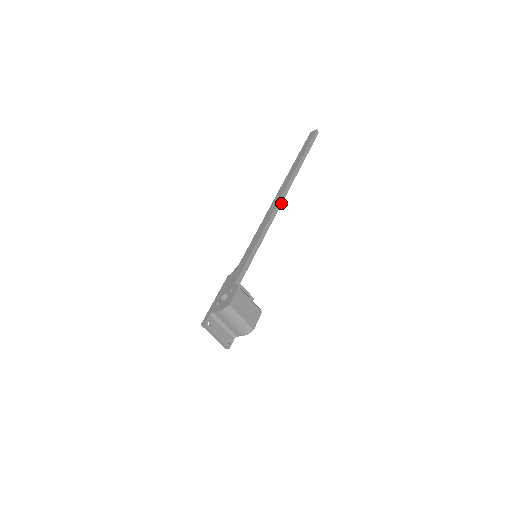
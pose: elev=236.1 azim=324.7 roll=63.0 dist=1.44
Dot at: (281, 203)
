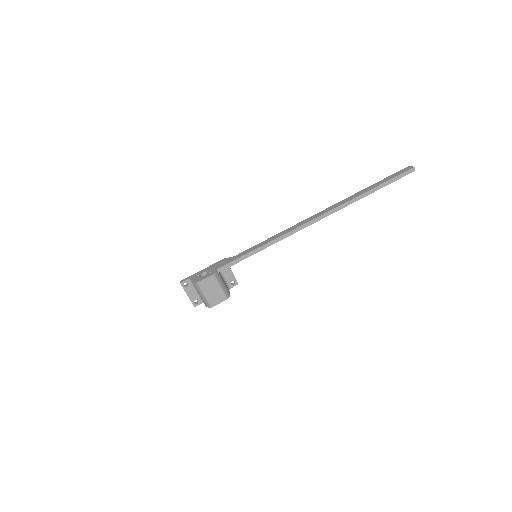
Dot at: (310, 224)
